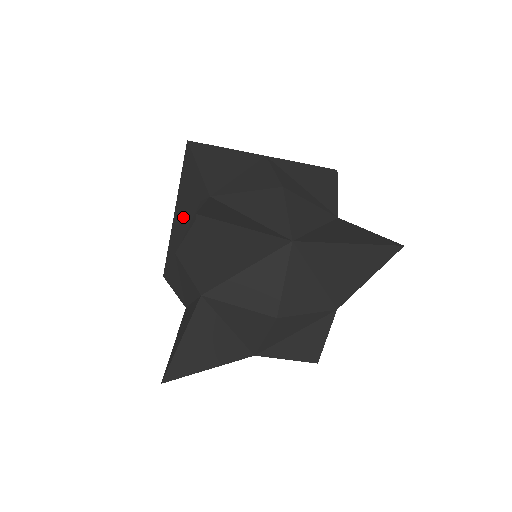
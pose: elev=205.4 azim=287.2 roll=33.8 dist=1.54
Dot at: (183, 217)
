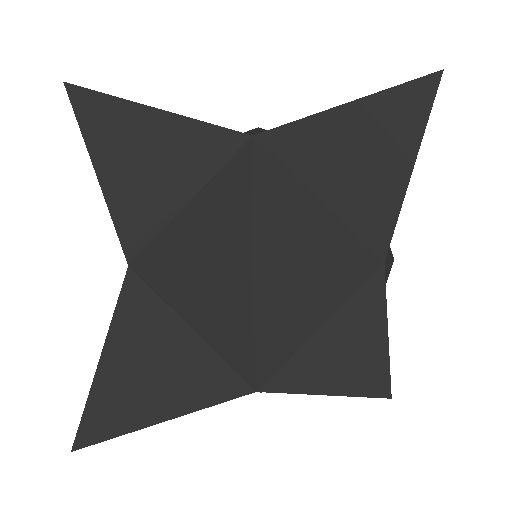
Dot at: occluded
